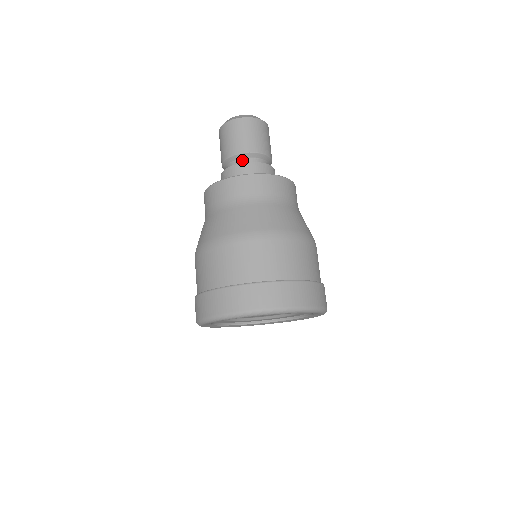
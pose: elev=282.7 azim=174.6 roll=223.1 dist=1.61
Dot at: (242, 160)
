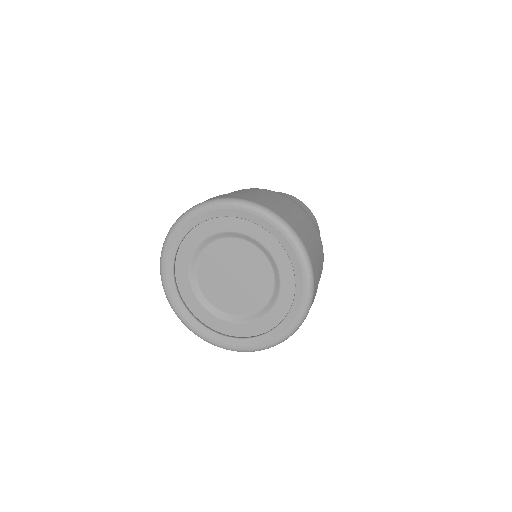
Dot at: occluded
